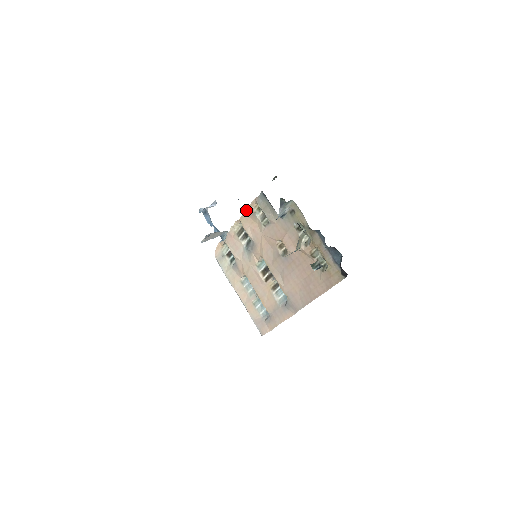
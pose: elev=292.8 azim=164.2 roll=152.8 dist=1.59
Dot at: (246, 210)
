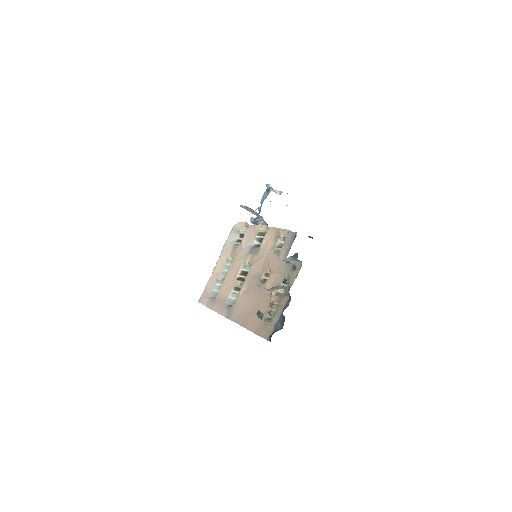
Dot at: (278, 228)
